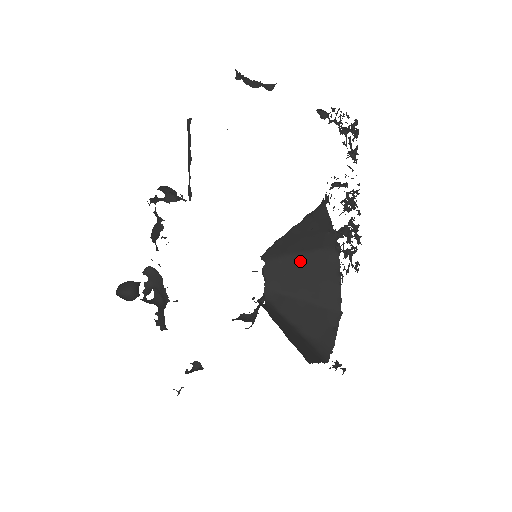
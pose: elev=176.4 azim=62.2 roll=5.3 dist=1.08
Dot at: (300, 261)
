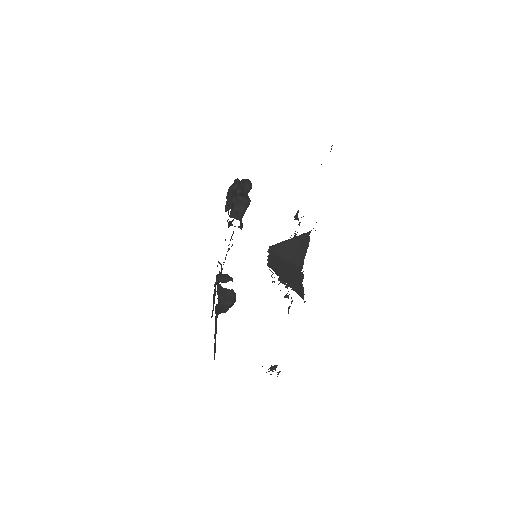
Dot at: (286, 264)
